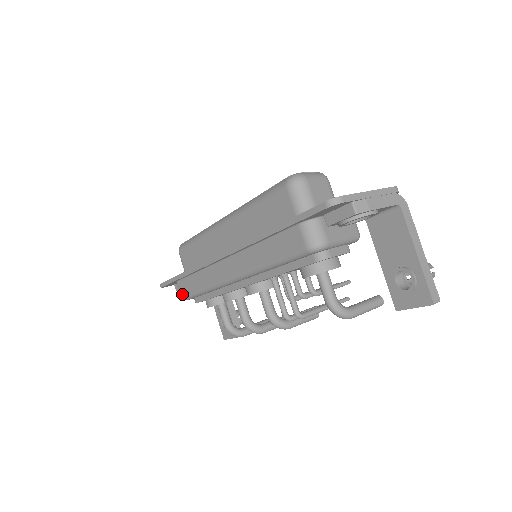
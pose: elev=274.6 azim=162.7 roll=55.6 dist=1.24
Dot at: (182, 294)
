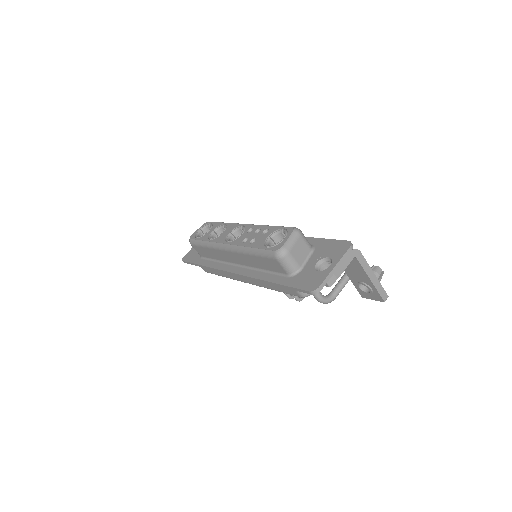
Dot at: (205, 271)
